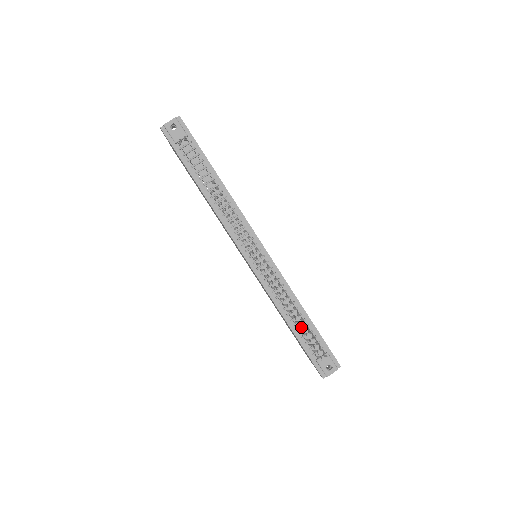
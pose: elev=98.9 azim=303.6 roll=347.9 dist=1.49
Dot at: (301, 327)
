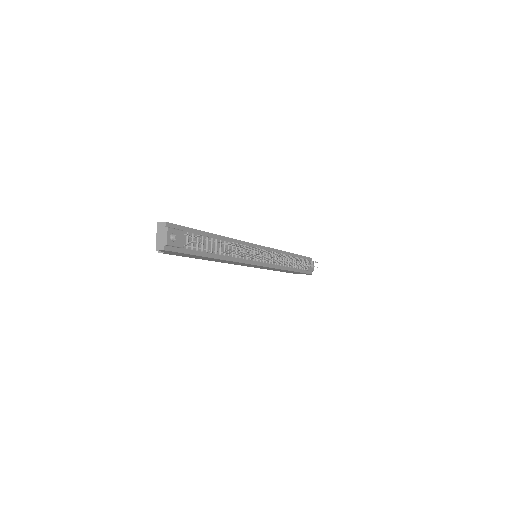
Dot at: occluded
